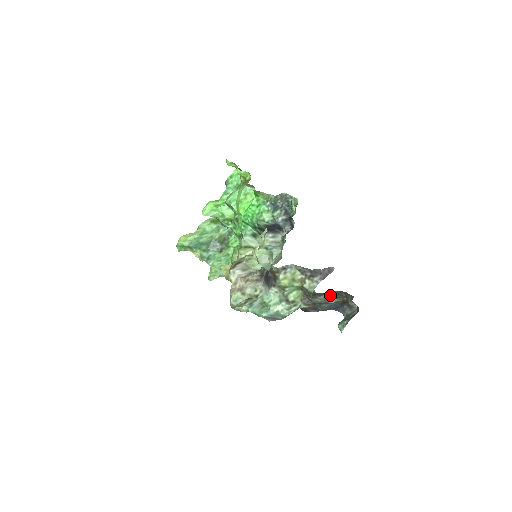
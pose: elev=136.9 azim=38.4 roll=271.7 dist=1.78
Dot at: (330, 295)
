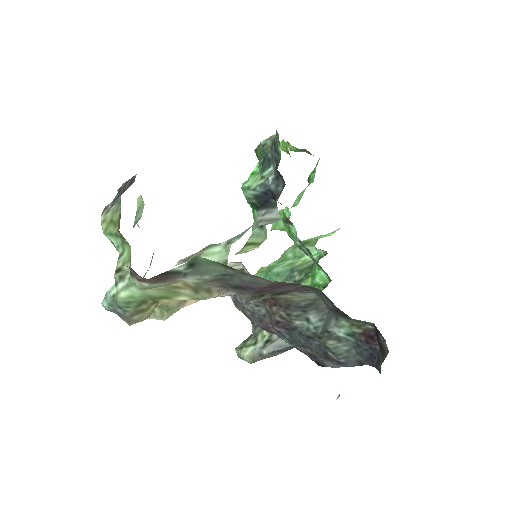
Dot at: (331, 314)
